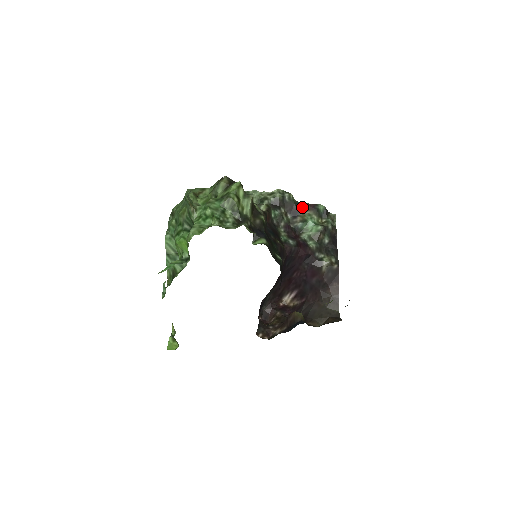
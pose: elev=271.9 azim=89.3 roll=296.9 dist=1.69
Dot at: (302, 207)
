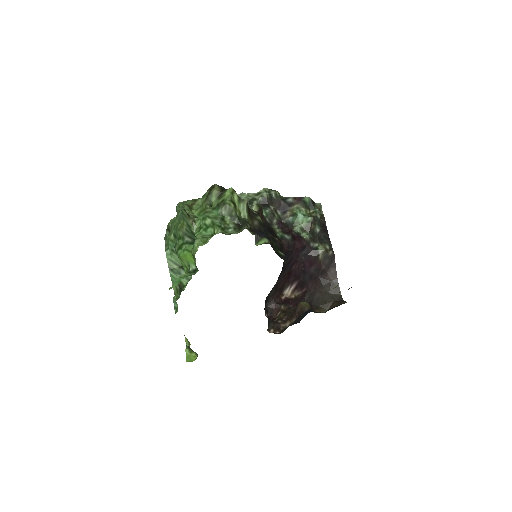
Dot at: (289, 202)
